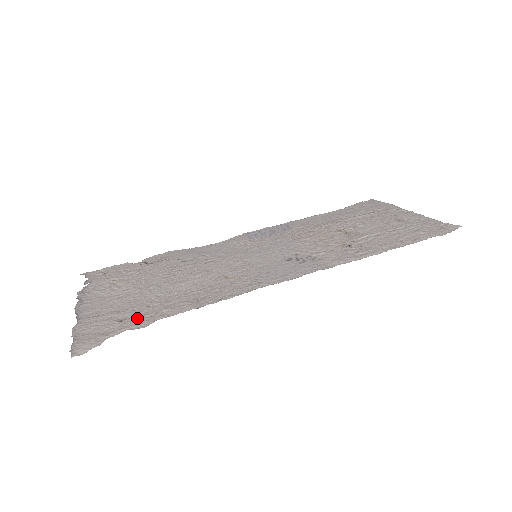
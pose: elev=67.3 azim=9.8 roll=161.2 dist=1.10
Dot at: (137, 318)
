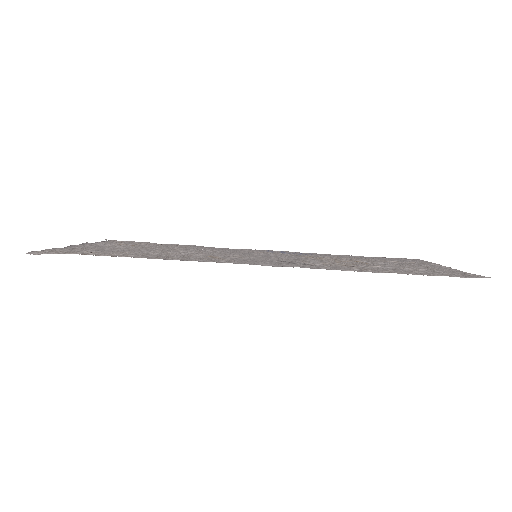
Dot at: (105, 253)
